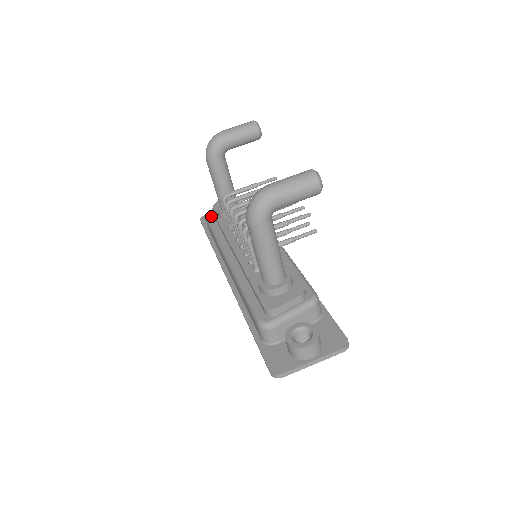
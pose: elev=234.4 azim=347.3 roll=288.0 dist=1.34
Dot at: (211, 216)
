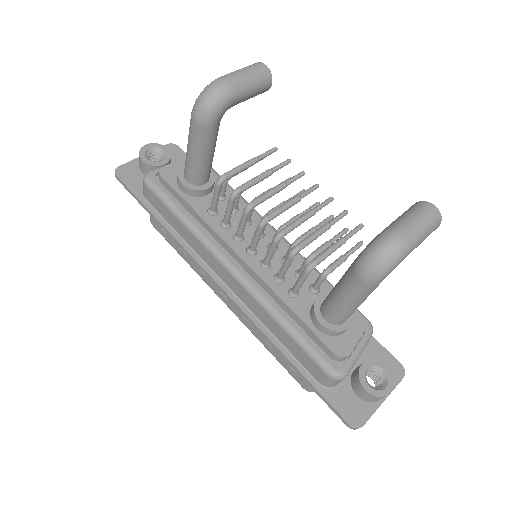
Dot at: (159, 184)
